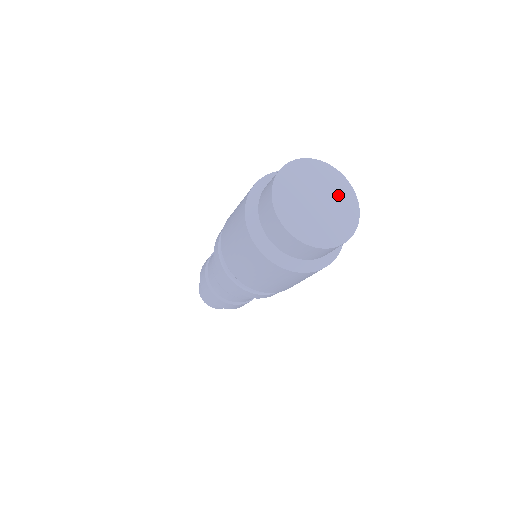
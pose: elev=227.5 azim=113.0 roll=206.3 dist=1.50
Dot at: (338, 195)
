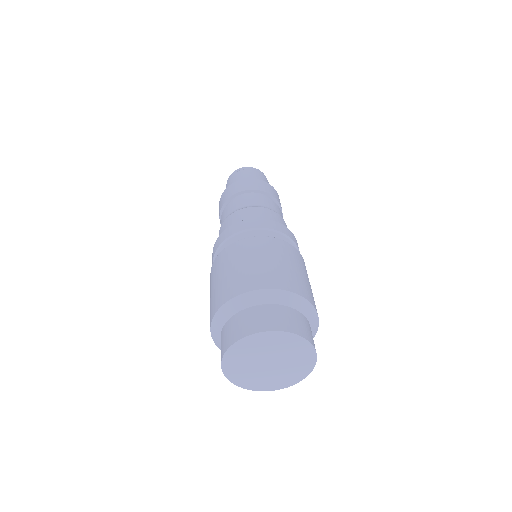
Dot at: (292, 352)
